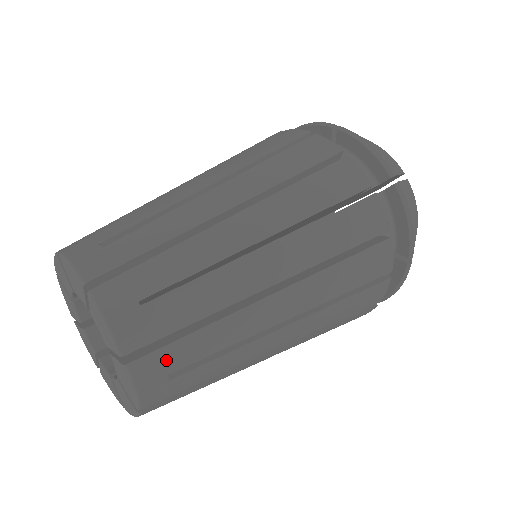
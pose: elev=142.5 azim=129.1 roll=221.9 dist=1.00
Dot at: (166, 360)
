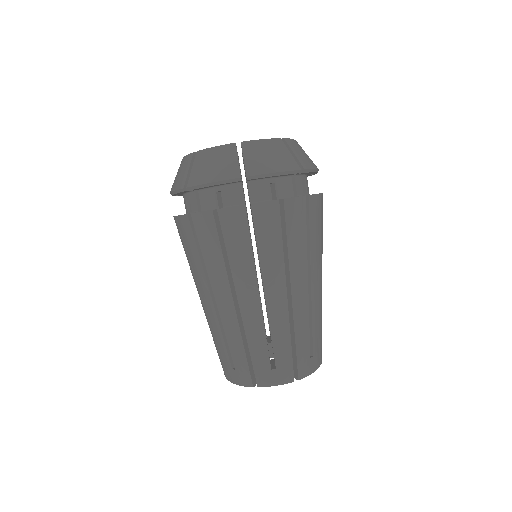
Dot at: (303, 360)
